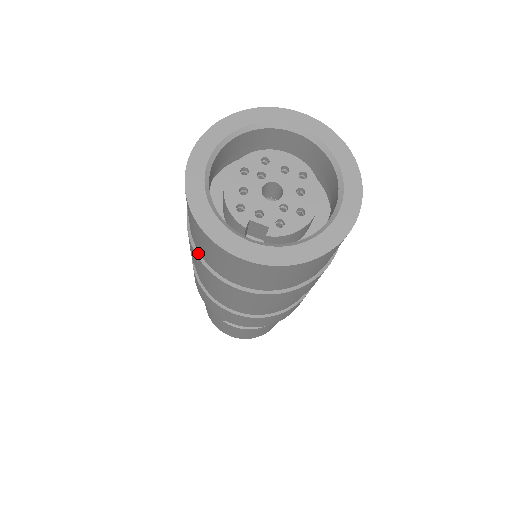
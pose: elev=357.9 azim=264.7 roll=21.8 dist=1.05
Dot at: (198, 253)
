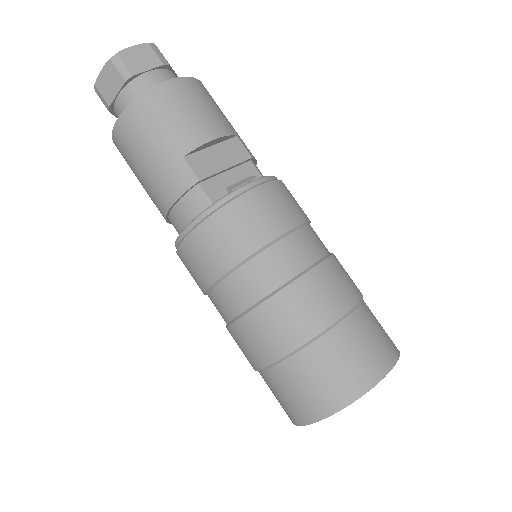
Dot at: occluded
